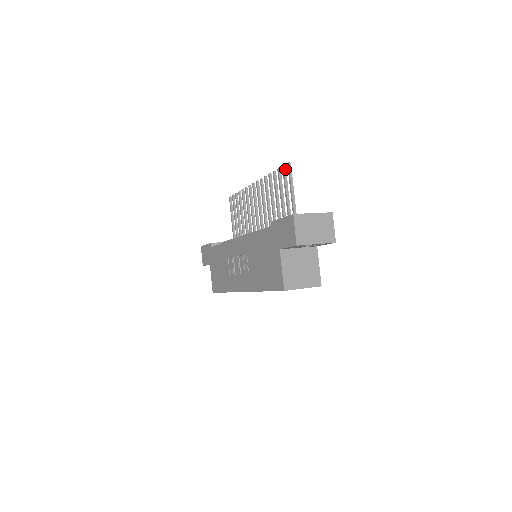
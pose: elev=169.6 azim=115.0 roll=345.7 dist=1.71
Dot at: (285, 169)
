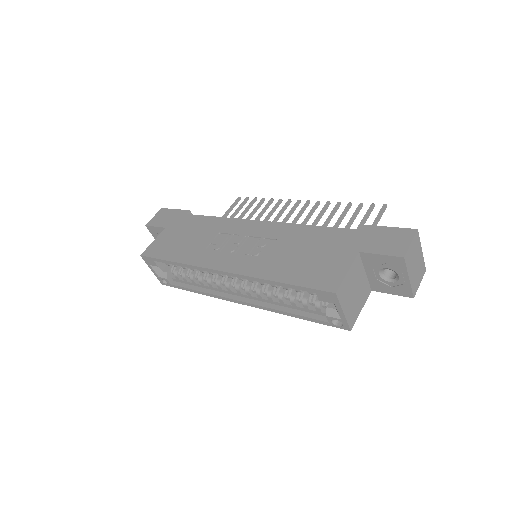
Dot at: (373, 207)
